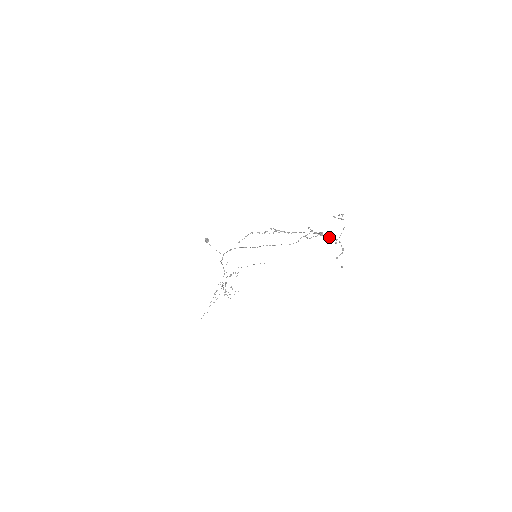
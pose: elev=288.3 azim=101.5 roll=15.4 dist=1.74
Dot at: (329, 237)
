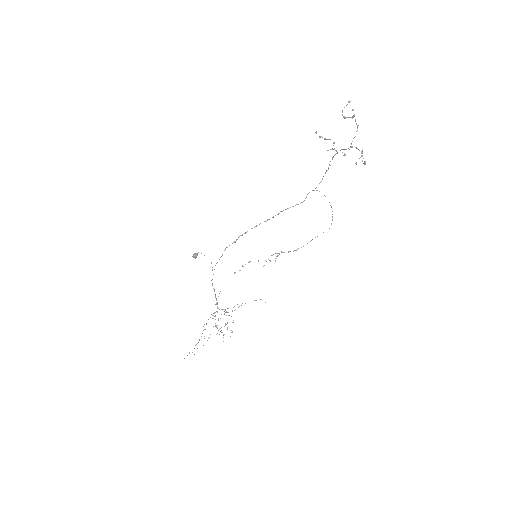
Dot at: (342, 149)
